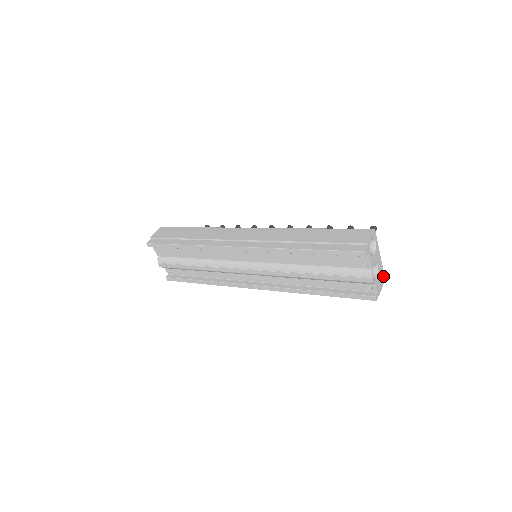
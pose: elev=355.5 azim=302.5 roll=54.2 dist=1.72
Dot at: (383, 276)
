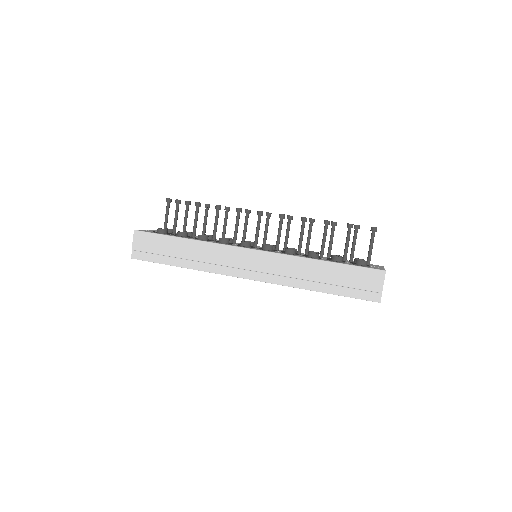
Dot at: occluded
